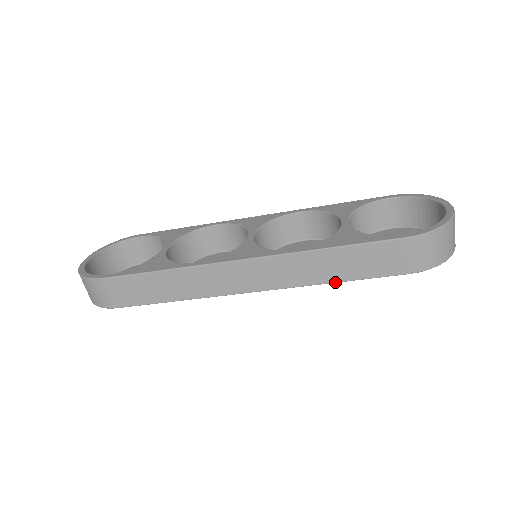
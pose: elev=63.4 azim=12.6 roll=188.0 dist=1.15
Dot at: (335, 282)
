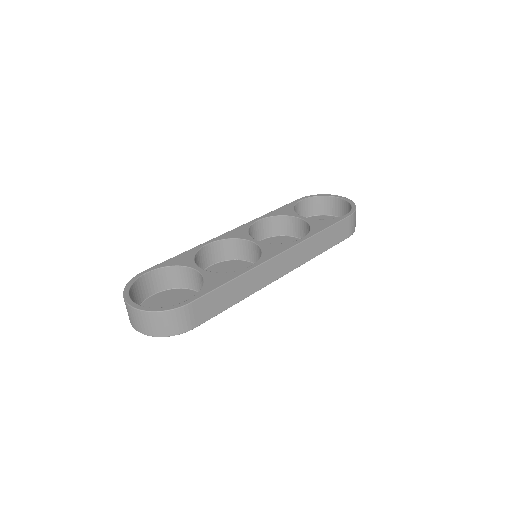
Dot at: (321, 253)
